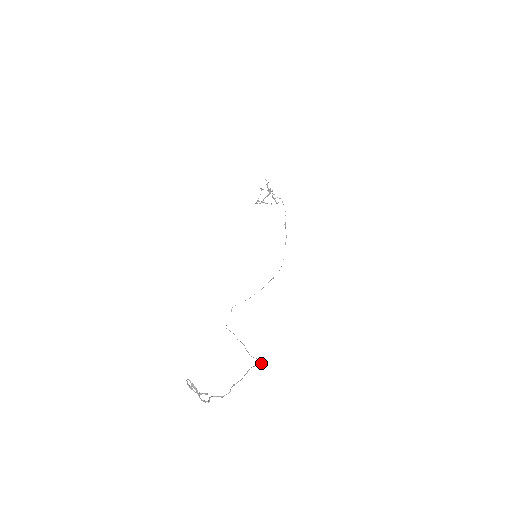
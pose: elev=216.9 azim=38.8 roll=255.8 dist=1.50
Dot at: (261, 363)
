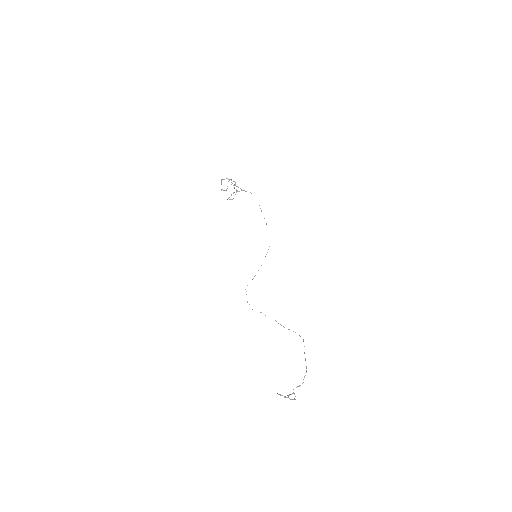
Dot at: (303, 340)
